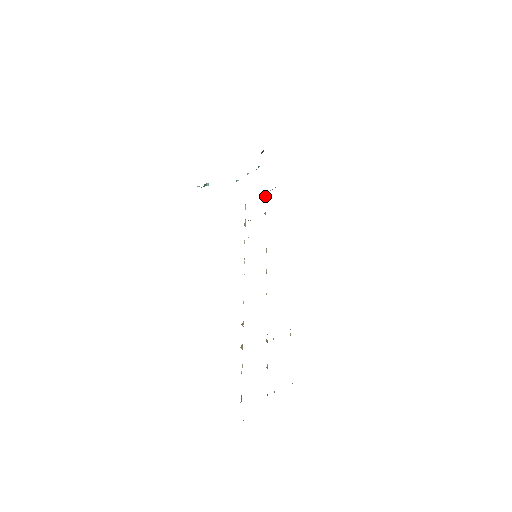
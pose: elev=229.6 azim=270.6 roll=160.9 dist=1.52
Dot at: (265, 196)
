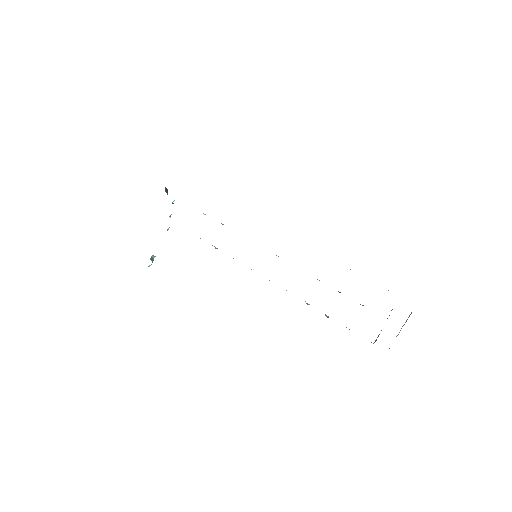
Dot at: occluded
